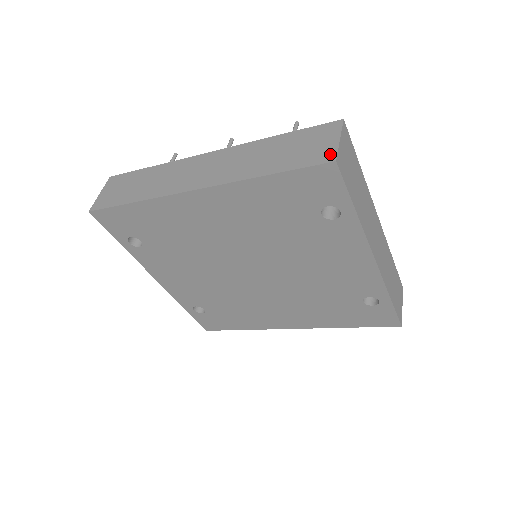
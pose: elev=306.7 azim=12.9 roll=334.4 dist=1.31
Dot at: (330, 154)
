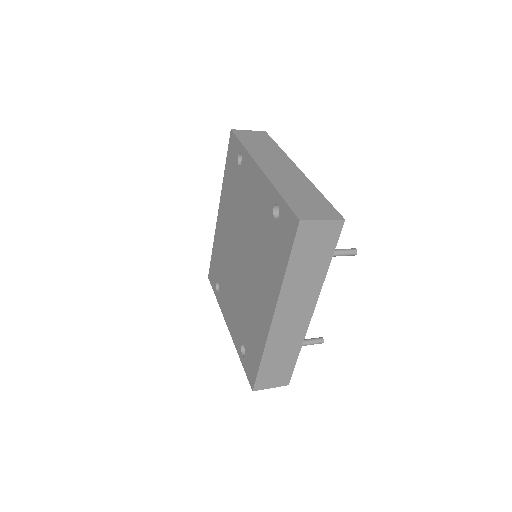
Dot at: occluded
